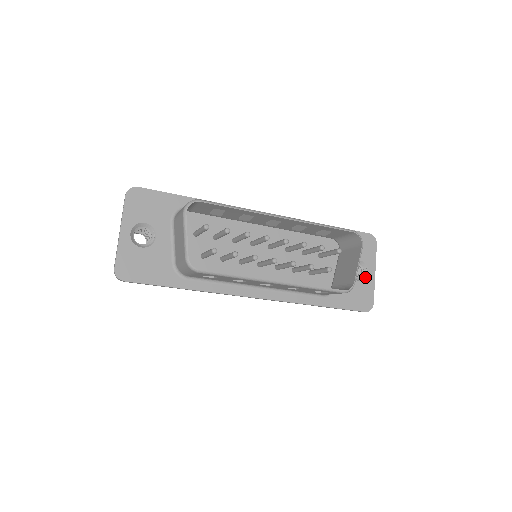
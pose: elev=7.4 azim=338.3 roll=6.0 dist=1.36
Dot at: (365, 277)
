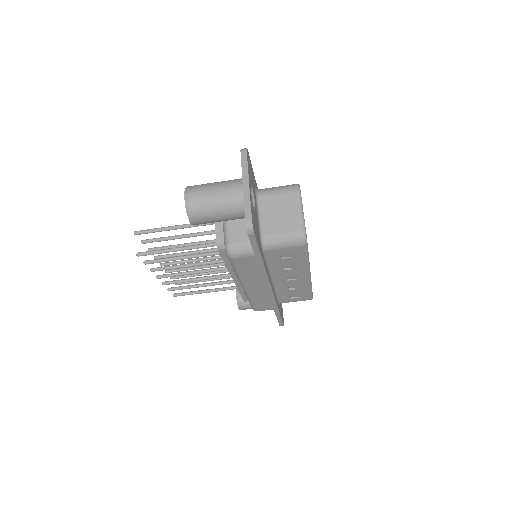
Dot at: occluded
